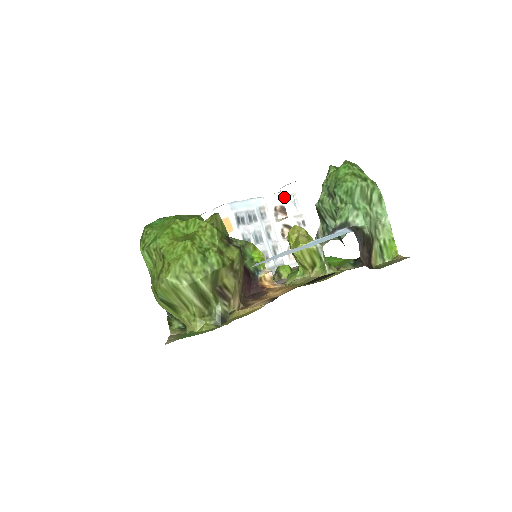
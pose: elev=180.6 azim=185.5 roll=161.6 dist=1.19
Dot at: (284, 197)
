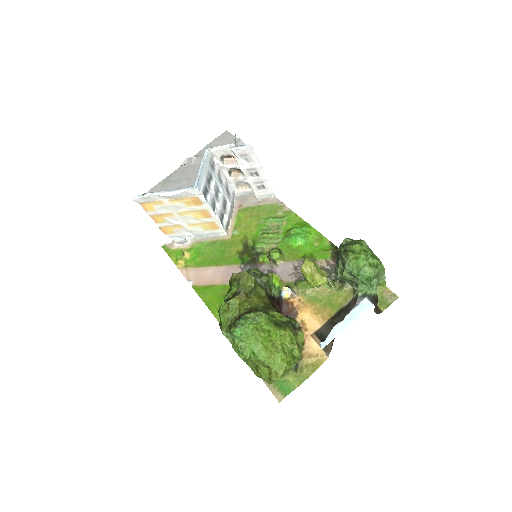
Dot at: (236, 156)
